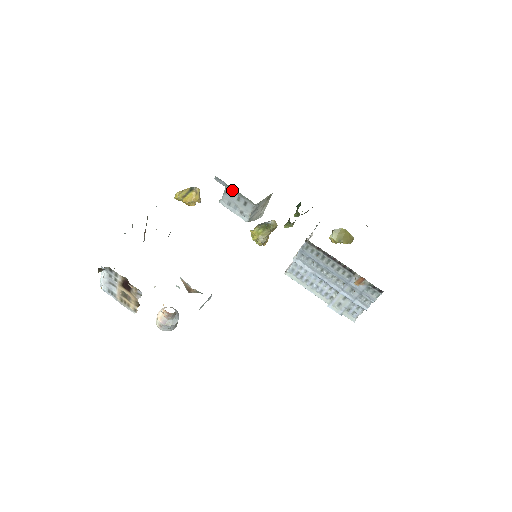
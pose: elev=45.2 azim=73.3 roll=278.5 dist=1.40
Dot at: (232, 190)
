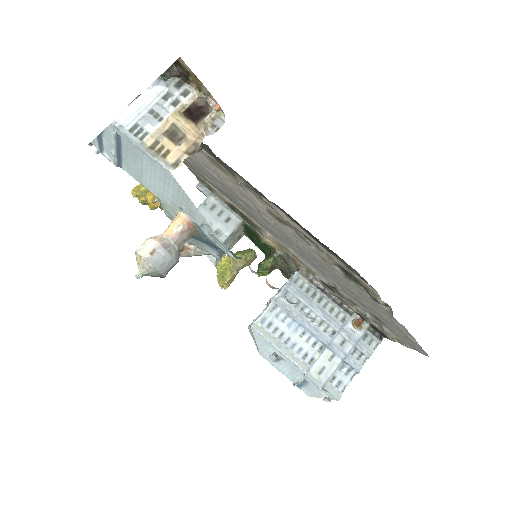
Dot at: (216, 201)
